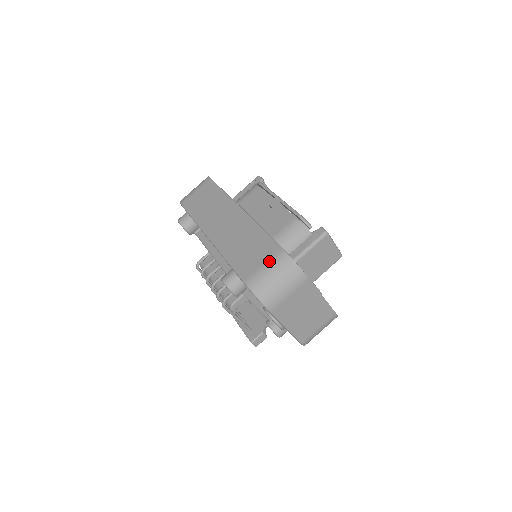
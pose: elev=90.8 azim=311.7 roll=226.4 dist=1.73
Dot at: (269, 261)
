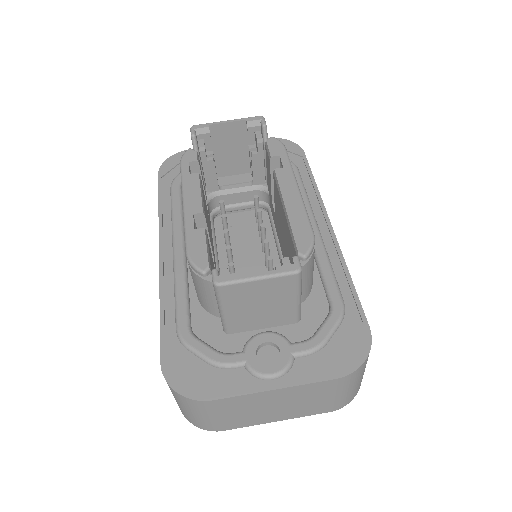
Dot at: occluded
